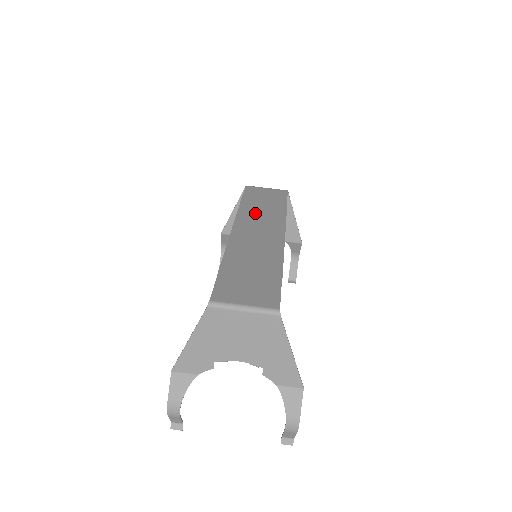
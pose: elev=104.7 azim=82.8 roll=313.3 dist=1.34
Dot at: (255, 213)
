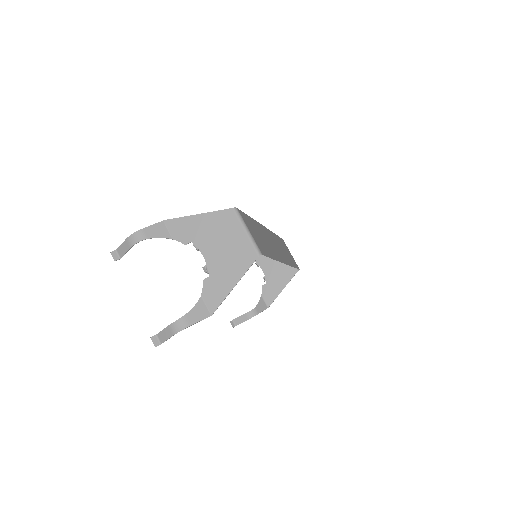
Dot at: (279, 244)
